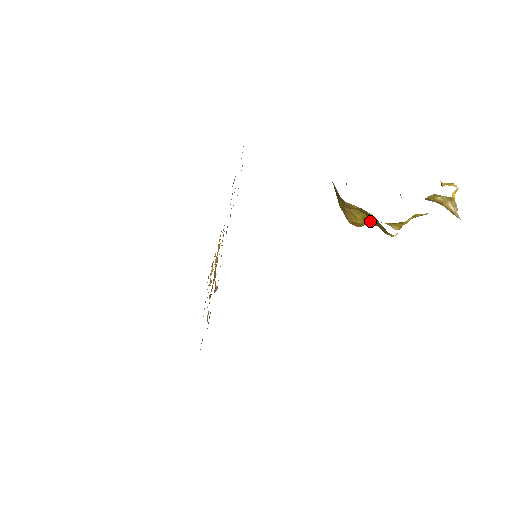
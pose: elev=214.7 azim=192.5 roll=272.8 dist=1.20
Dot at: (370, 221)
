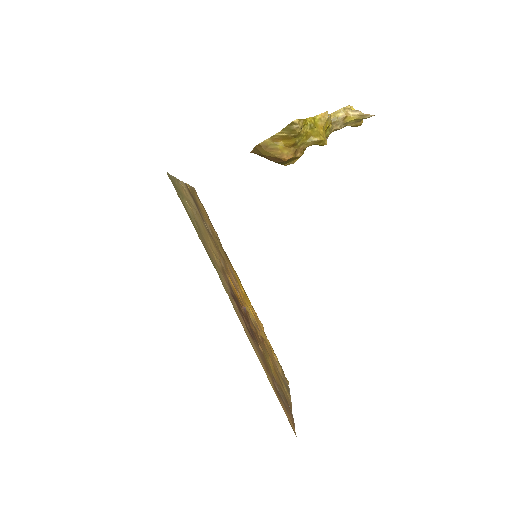
Dot at: (288, 142)
